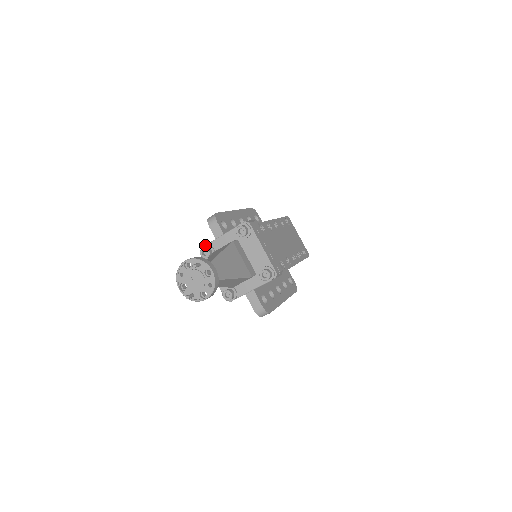
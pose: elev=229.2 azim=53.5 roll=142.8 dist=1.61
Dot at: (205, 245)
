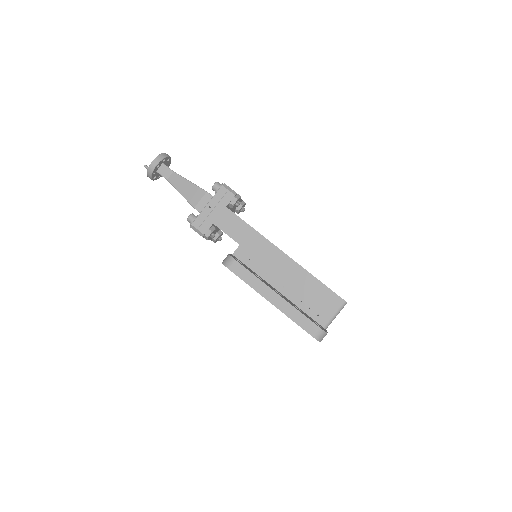
Dot at: occluded
